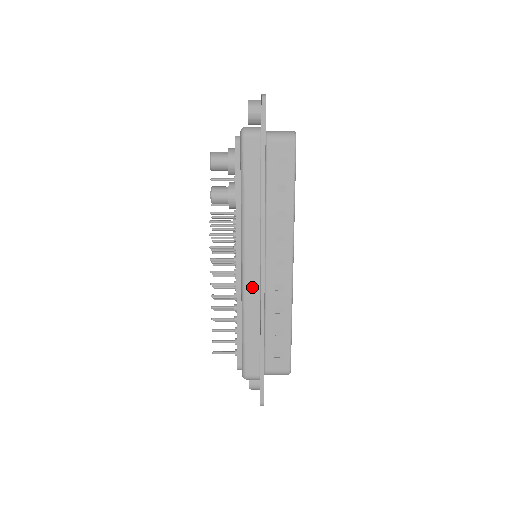
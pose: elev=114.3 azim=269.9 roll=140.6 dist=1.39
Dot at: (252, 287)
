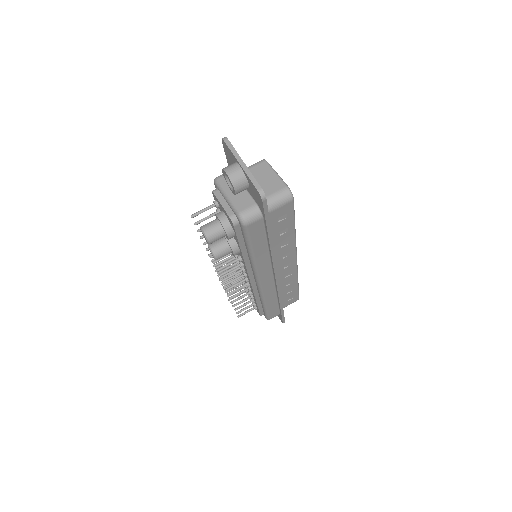
Dot at: (268, 288)
